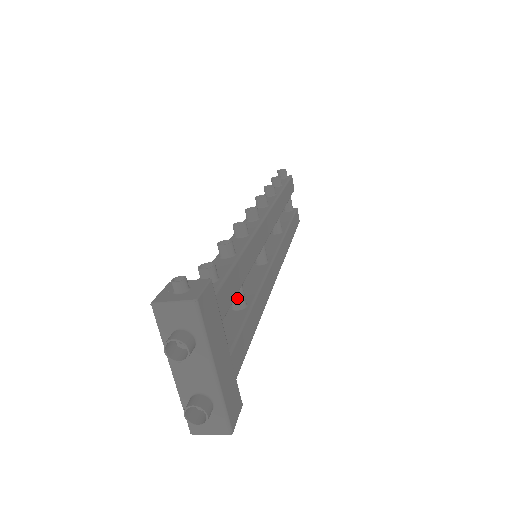
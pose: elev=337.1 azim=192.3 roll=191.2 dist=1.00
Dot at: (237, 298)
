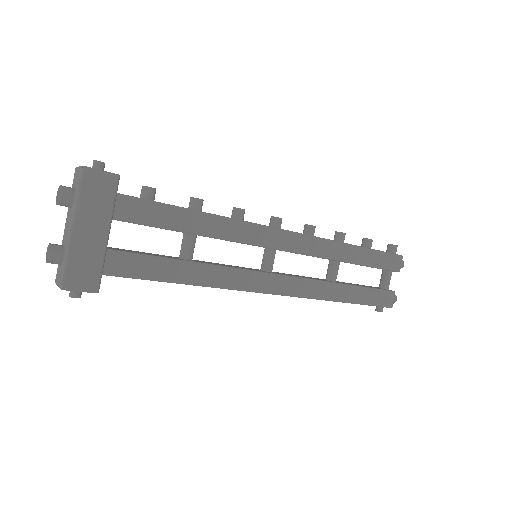
Dot at: (183, 247)
